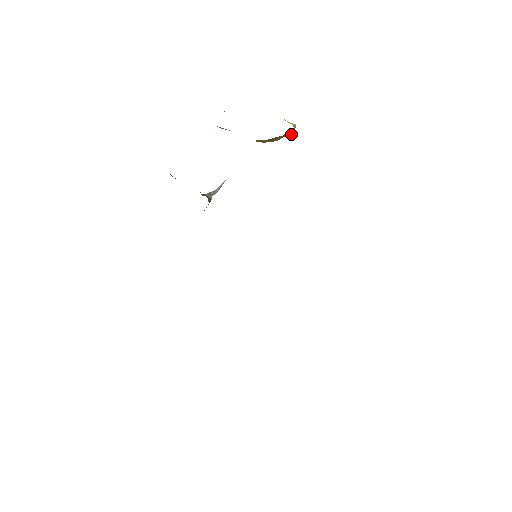
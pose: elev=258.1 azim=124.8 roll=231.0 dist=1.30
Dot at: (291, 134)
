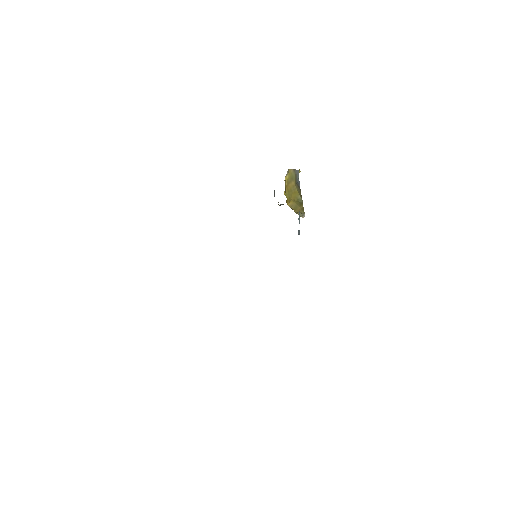
Dot at: (302, 215)
